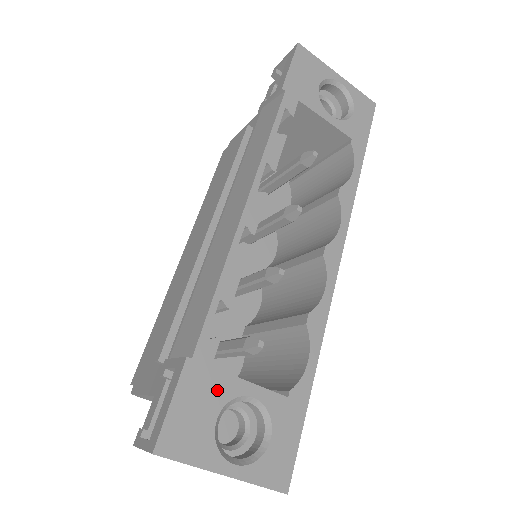
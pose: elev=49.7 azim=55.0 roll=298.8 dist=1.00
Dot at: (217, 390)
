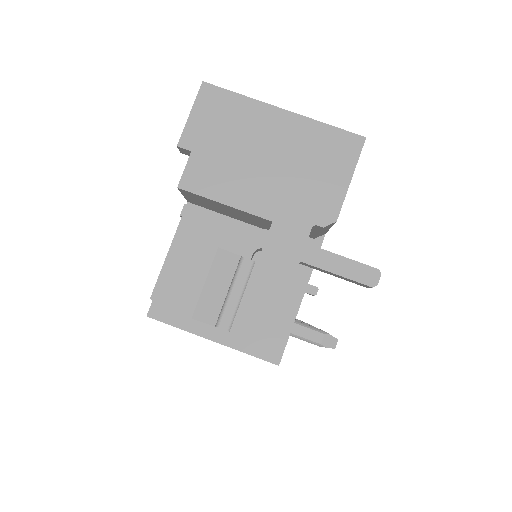
Dot at: occluded
